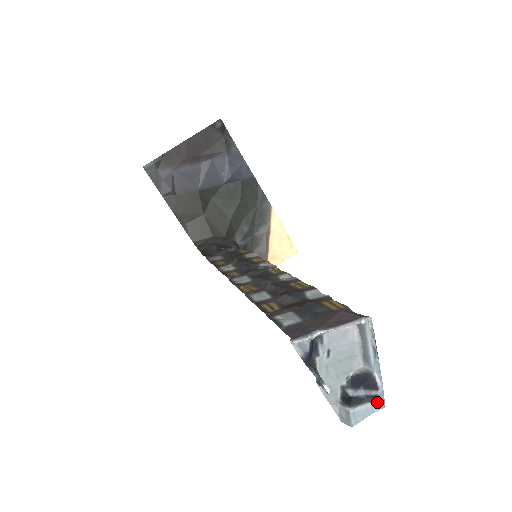
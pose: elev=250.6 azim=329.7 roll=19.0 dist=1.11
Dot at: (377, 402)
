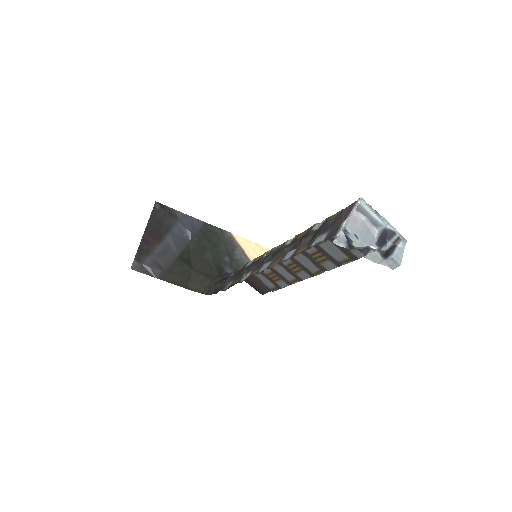
Dot at: (401, 241)
